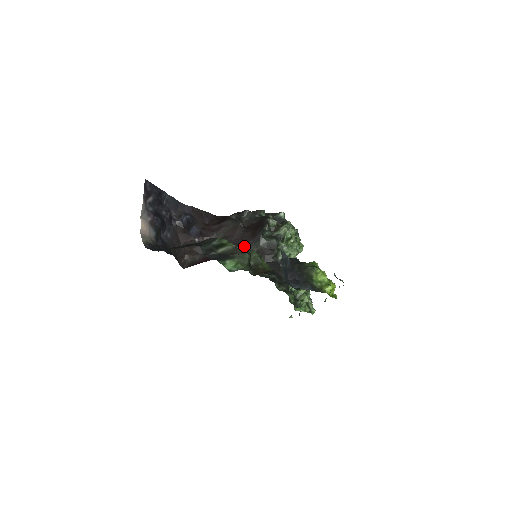
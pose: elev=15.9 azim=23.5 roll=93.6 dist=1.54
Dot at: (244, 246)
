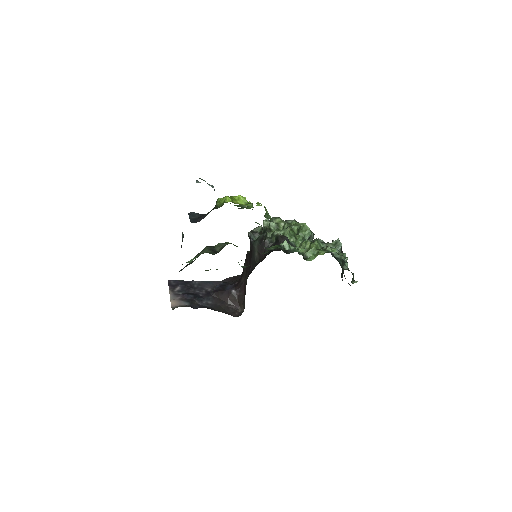
Dot at: (252, 261)
